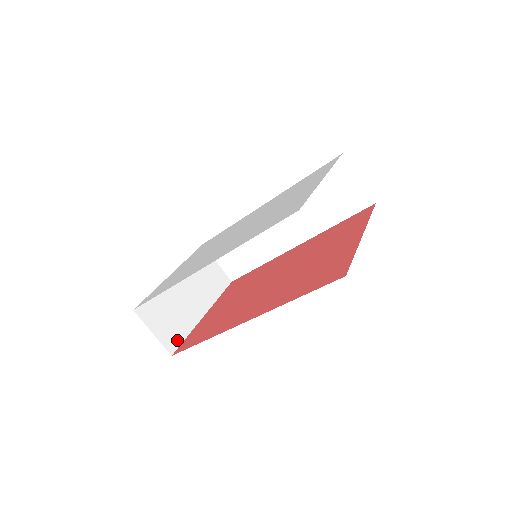
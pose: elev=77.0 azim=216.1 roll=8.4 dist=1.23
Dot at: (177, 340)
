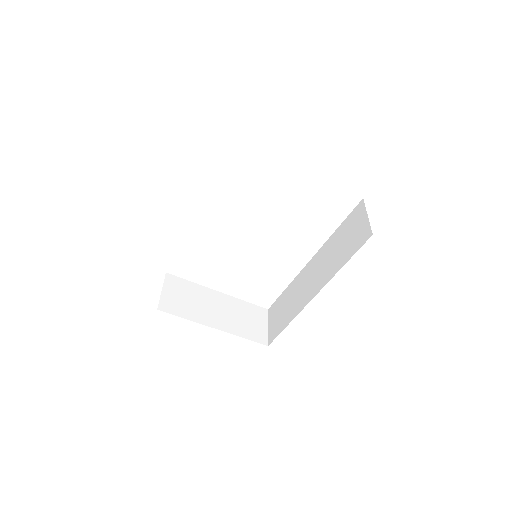
Dot at: (173, 310)
